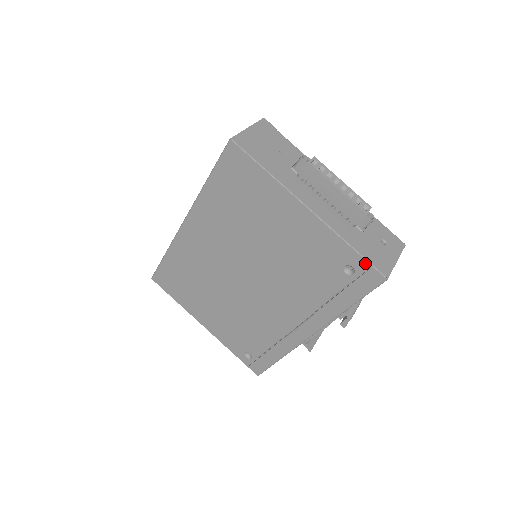
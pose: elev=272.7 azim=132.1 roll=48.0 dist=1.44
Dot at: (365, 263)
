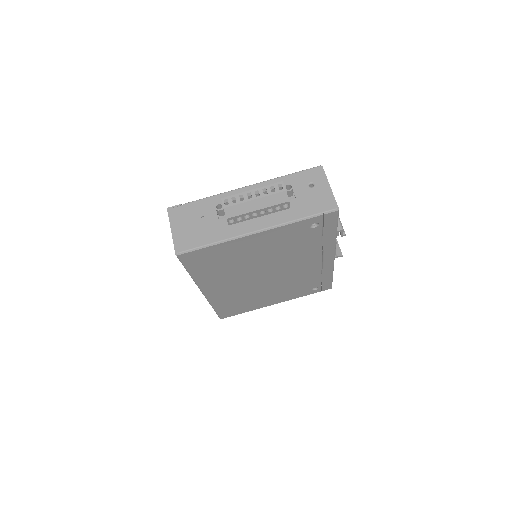
Dot at: (318, 217)
